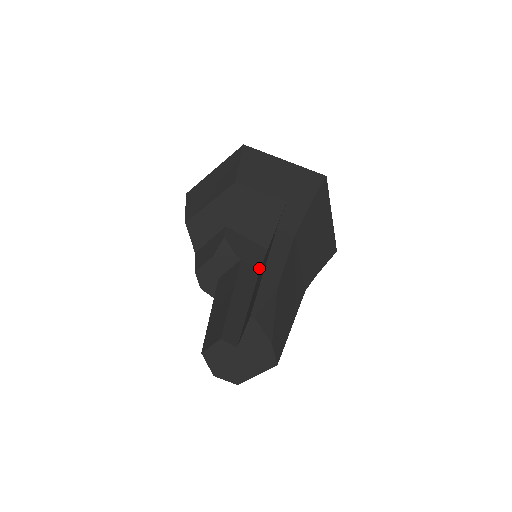
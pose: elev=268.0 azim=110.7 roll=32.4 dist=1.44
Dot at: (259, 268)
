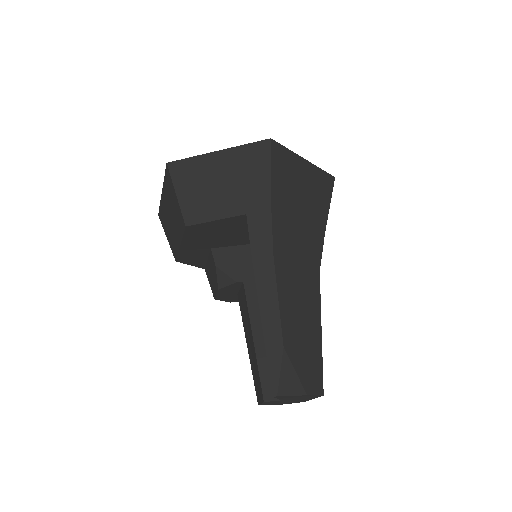
Dot at: occluded
